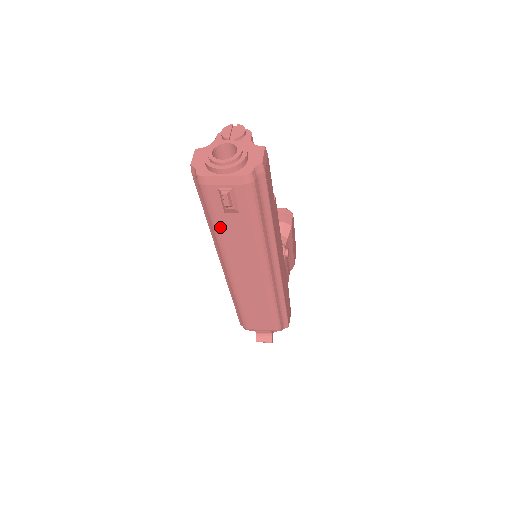
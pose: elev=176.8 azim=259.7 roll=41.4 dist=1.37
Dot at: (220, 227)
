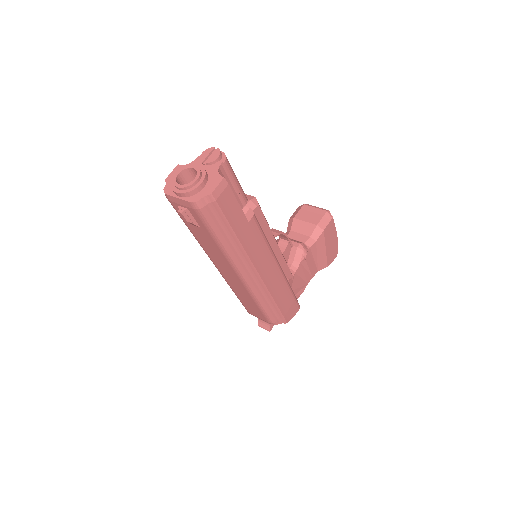
Dot at: (193, 233)
